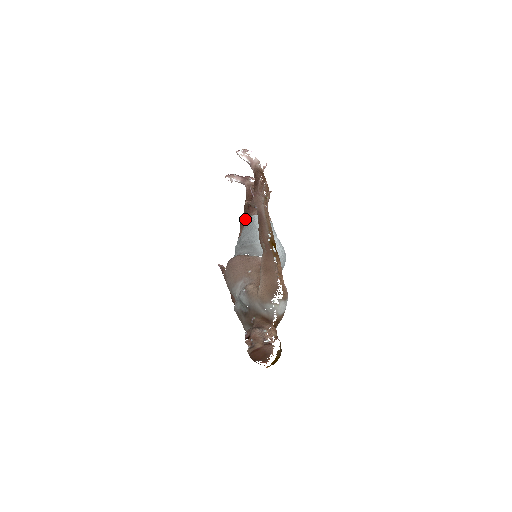
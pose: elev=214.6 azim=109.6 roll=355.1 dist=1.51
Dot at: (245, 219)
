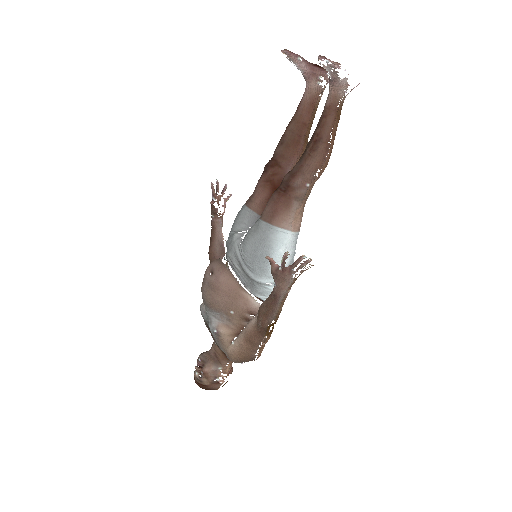
Dot at: (265, 213)
